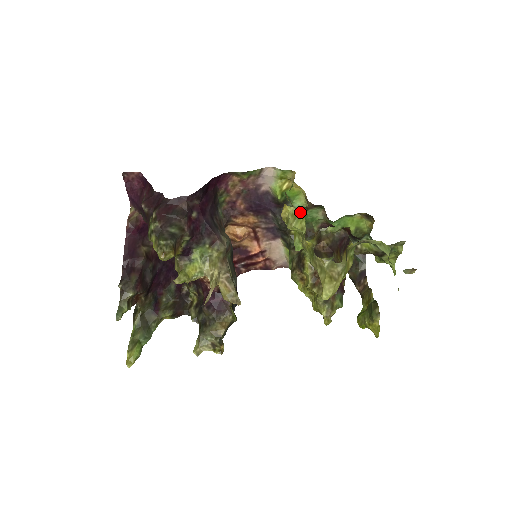
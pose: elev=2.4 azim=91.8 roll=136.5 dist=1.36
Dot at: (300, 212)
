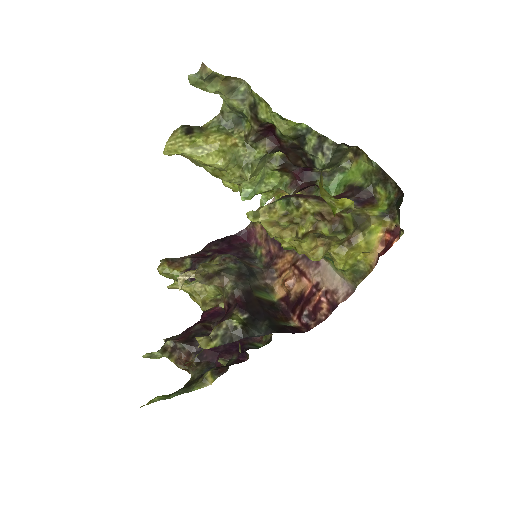
Dot at: occluded
